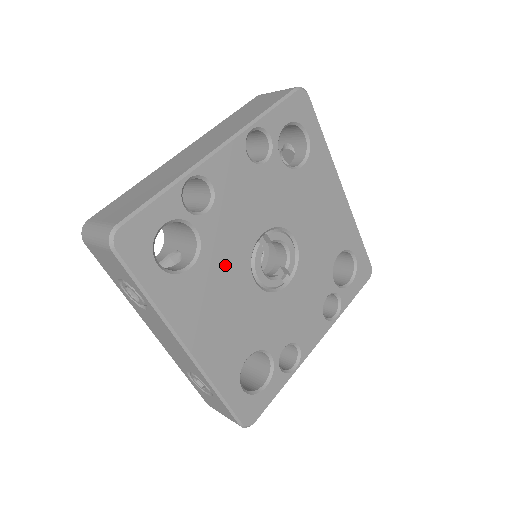
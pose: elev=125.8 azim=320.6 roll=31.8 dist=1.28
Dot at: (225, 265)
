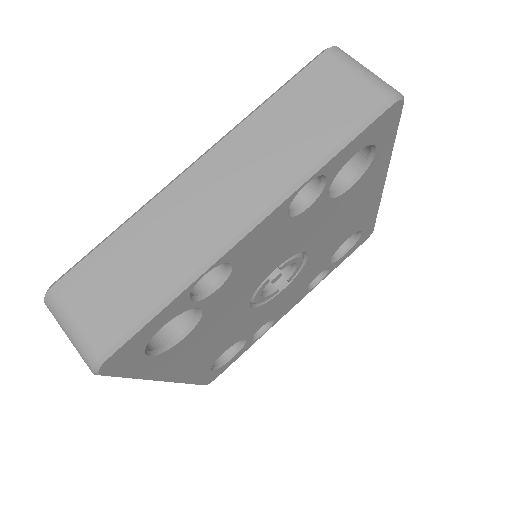
Dot at: (223, 314)
